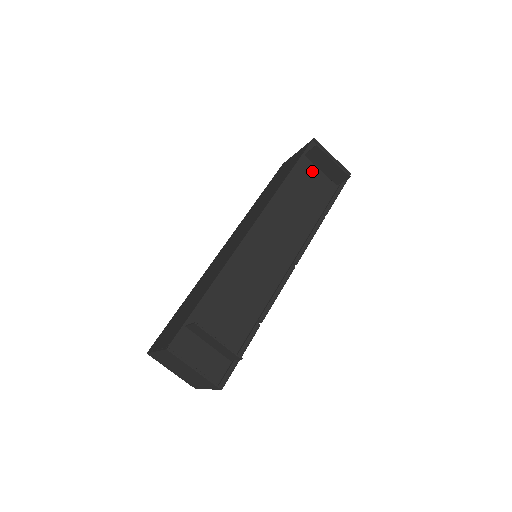
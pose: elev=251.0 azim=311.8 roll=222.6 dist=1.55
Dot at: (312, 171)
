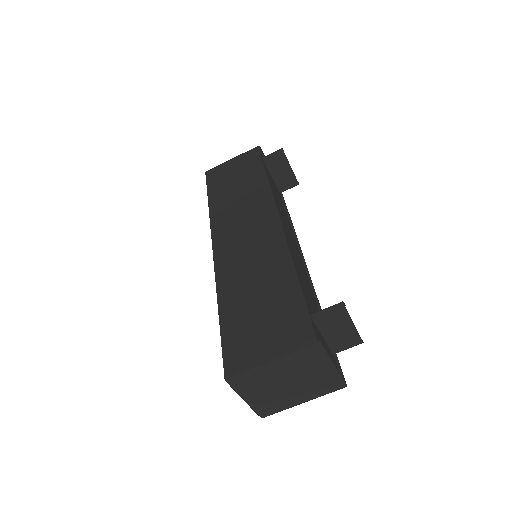
Dot at: (270, 175)
